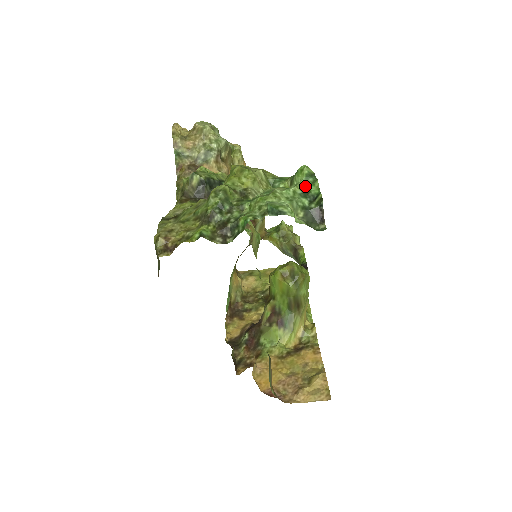
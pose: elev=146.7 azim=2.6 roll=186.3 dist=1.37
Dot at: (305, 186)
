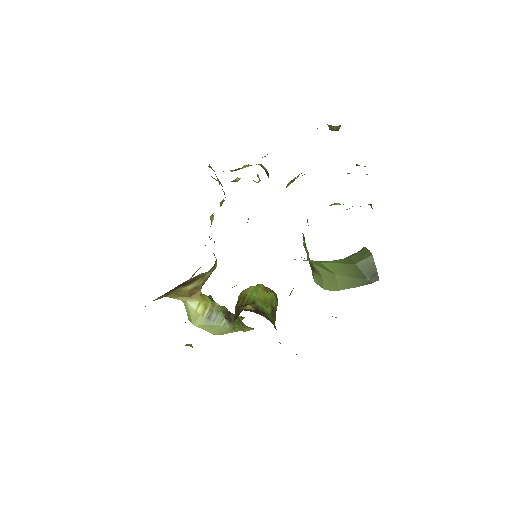
Dot at: occluded
